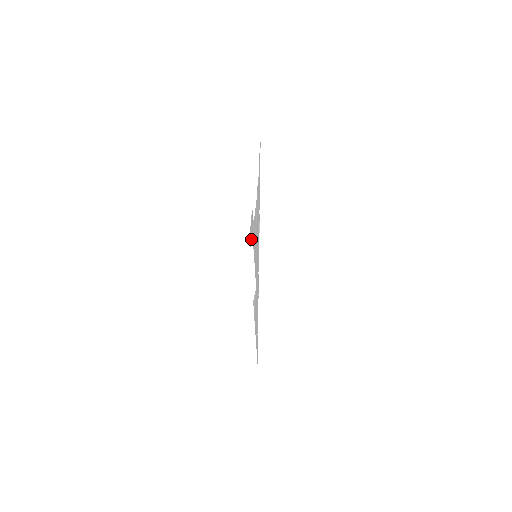
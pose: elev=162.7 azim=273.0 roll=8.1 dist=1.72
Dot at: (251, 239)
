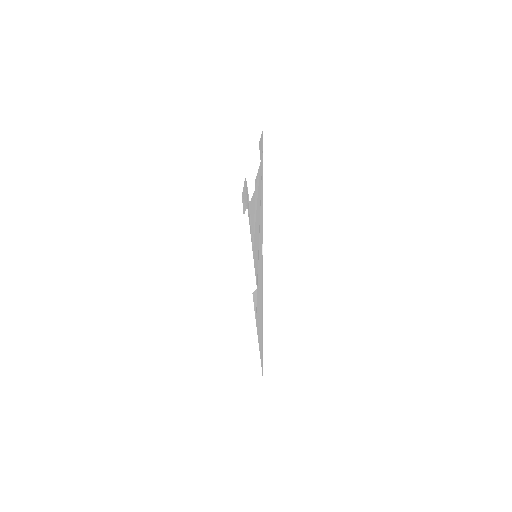
Dot at: (245, 209)
